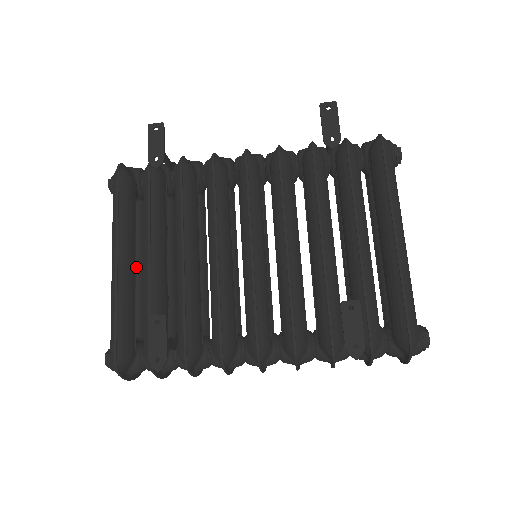
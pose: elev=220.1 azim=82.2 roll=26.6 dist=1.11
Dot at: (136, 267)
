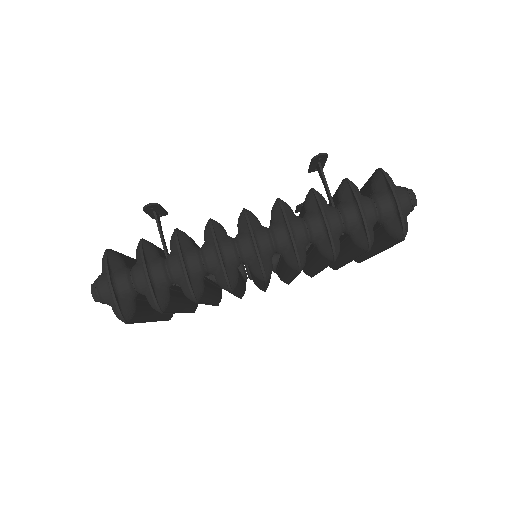
Dot at: occluded
